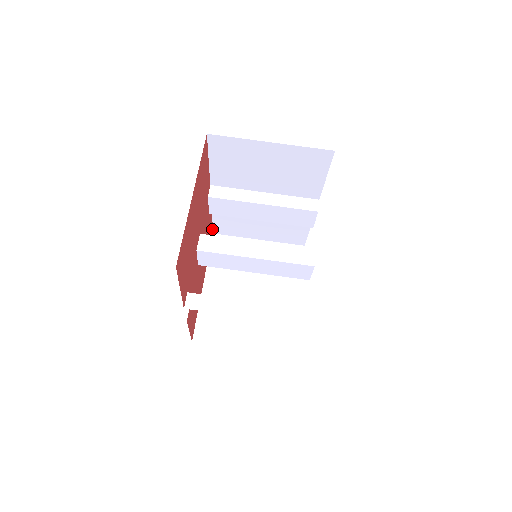
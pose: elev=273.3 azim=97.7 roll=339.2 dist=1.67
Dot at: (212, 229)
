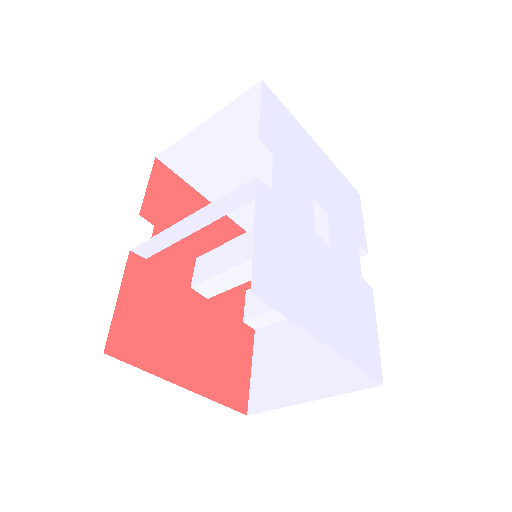
Dot at: (154, 170)
